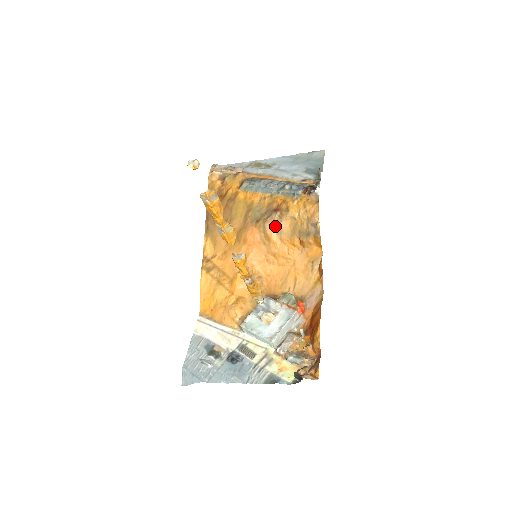
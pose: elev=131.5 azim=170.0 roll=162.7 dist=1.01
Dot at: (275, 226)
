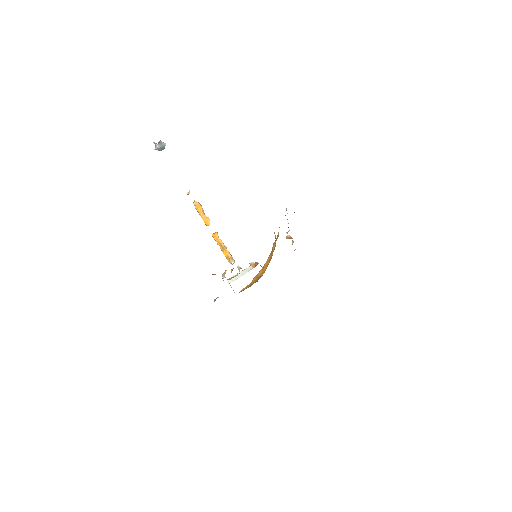
Dot at: occluded
